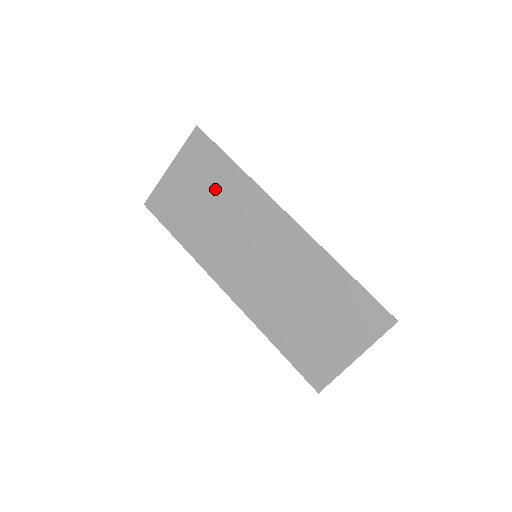
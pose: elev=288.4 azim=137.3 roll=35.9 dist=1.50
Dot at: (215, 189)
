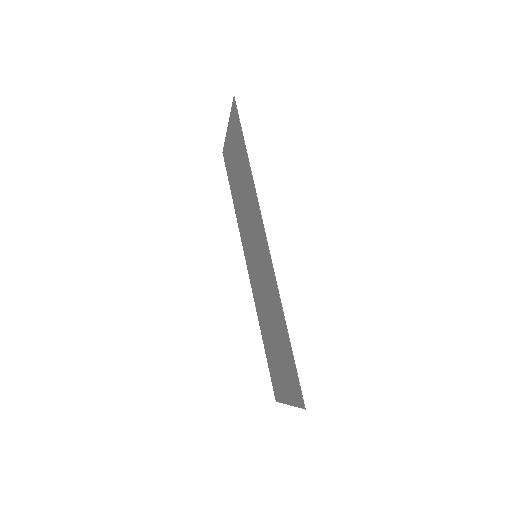
Dot at: (242, 171)
